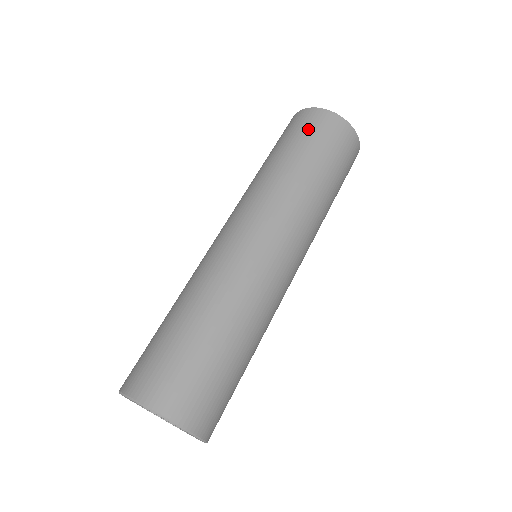
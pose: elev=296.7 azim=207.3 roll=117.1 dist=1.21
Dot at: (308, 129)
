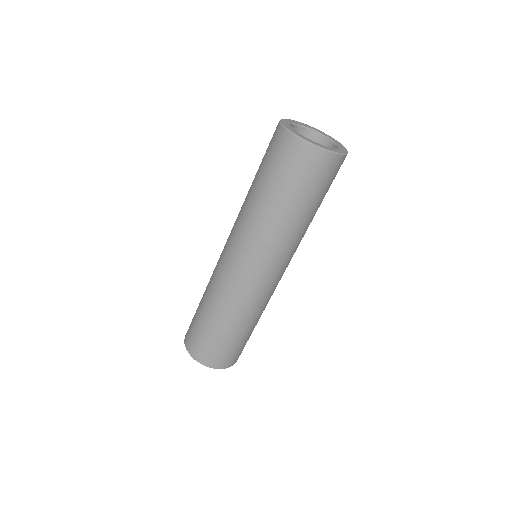
Dot at: (327, 182)
